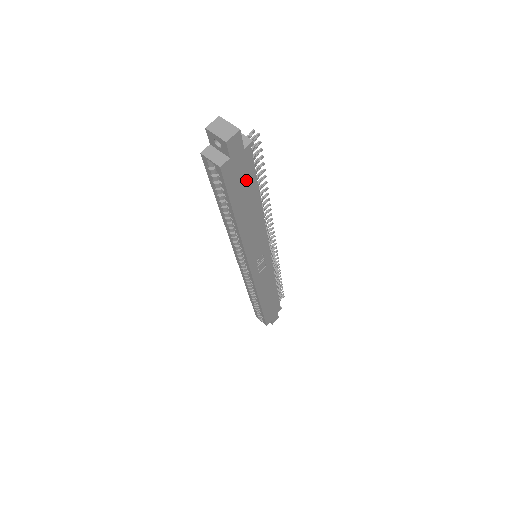
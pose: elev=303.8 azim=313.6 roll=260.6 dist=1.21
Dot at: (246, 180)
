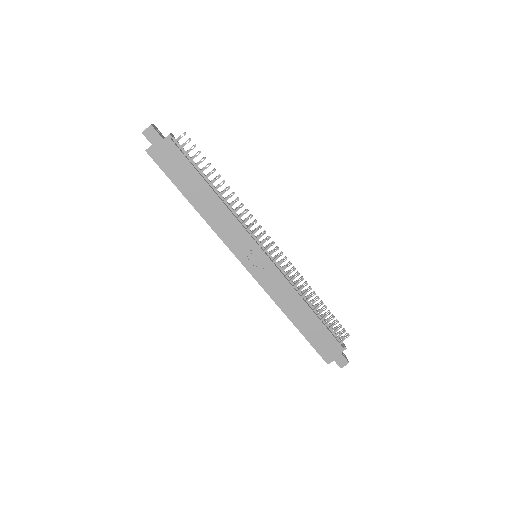
Dot at: (180, 165)
